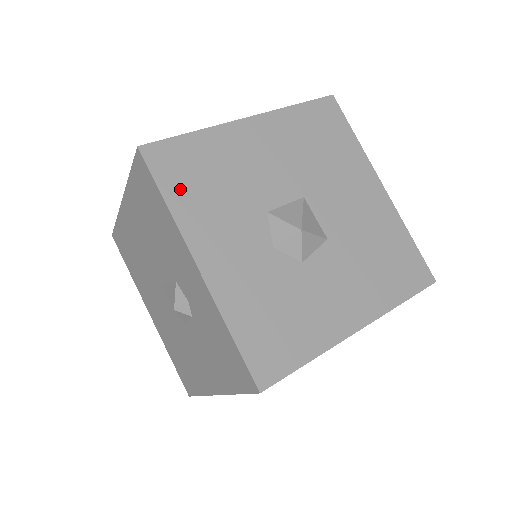
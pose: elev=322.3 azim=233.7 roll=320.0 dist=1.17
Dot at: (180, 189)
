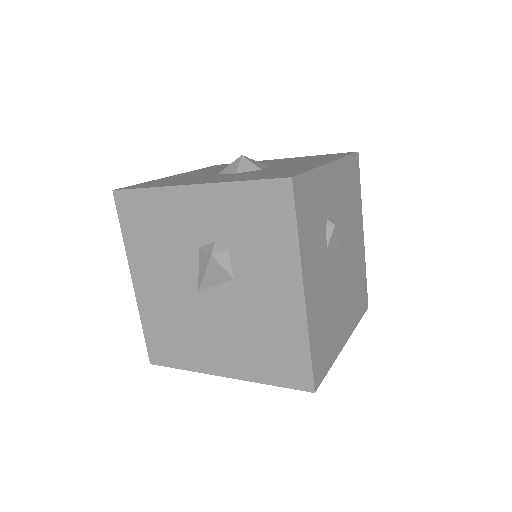
Dot at: (153, 185)
